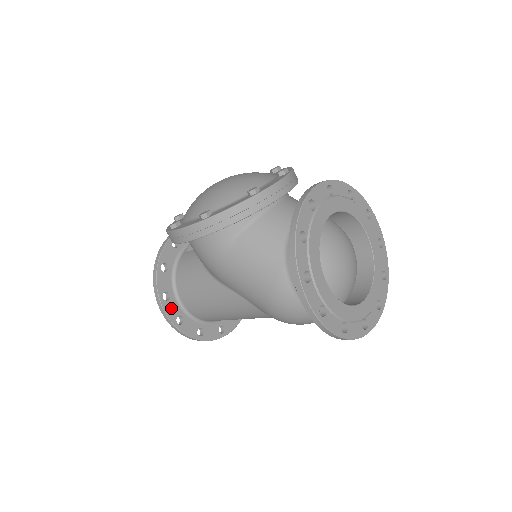
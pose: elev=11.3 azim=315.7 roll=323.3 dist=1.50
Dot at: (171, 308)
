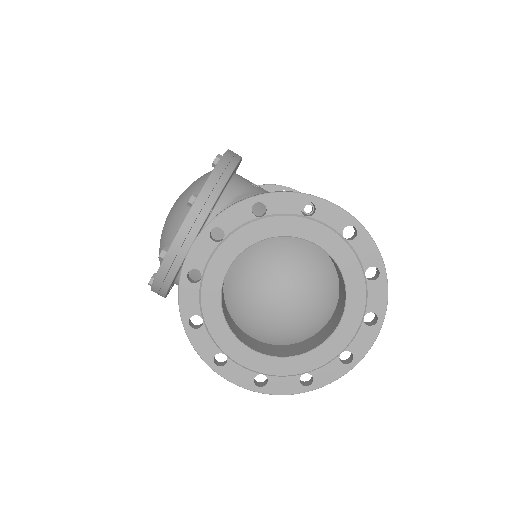
Dot at: occluded
